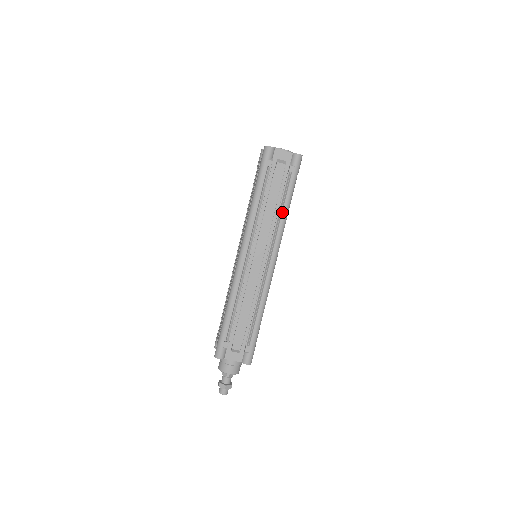
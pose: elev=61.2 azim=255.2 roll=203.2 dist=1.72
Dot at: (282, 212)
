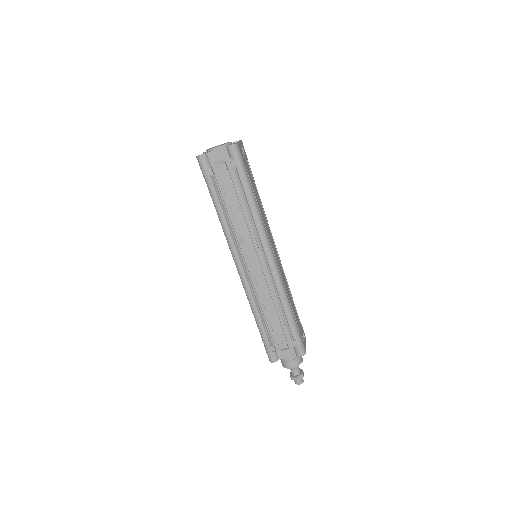
Dot at: (250, 209)
